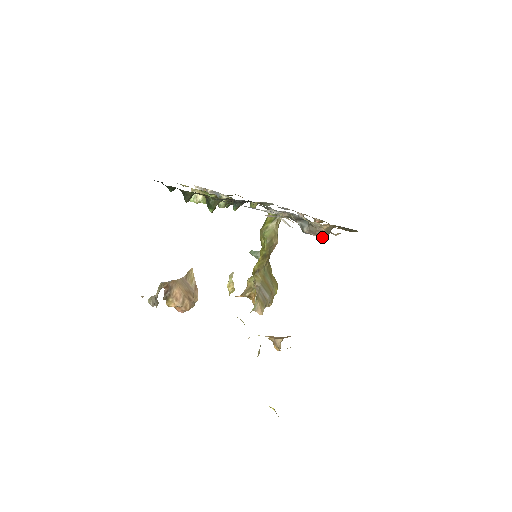
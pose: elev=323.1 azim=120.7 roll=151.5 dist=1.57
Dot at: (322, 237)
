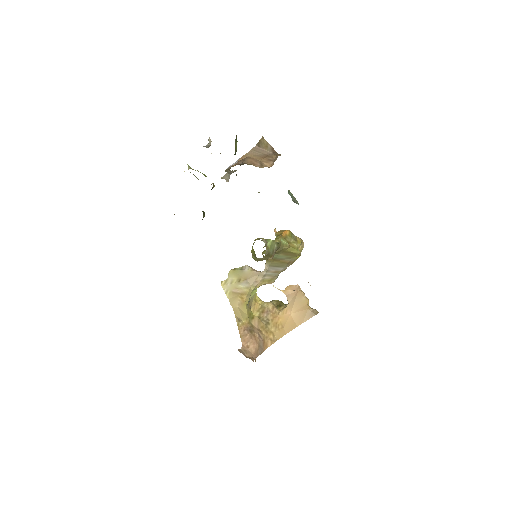
Dot at: occluded
